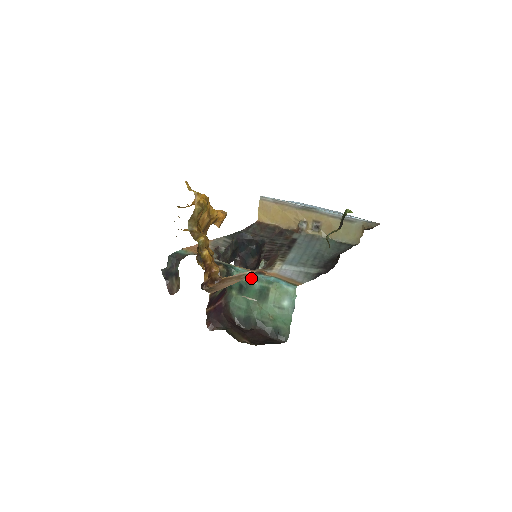
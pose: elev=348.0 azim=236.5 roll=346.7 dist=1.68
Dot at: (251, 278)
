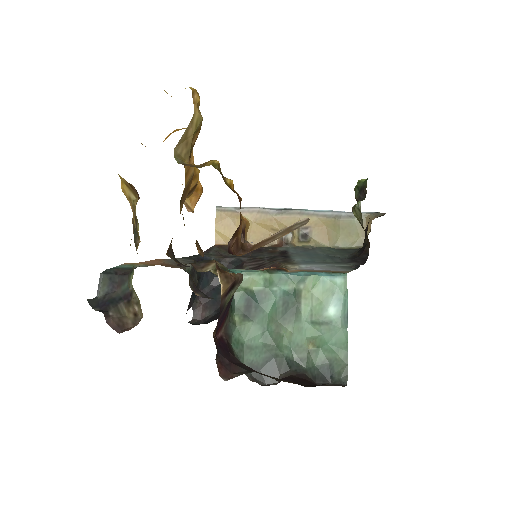
Dot at: (266, 281)
